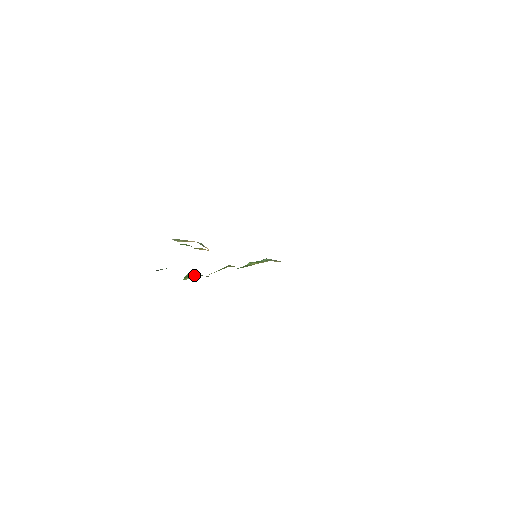
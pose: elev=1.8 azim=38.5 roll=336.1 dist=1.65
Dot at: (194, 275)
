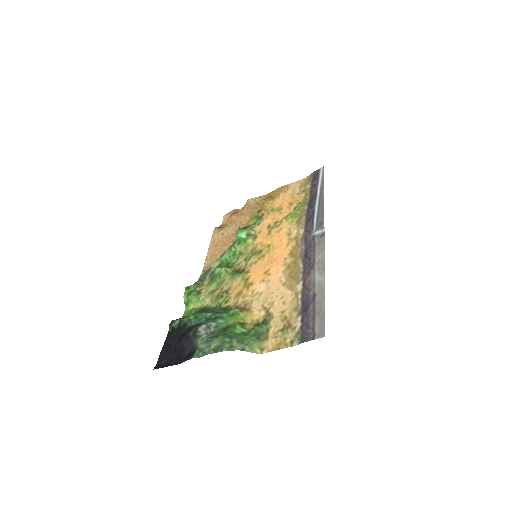
Dot at: (194, 298)
